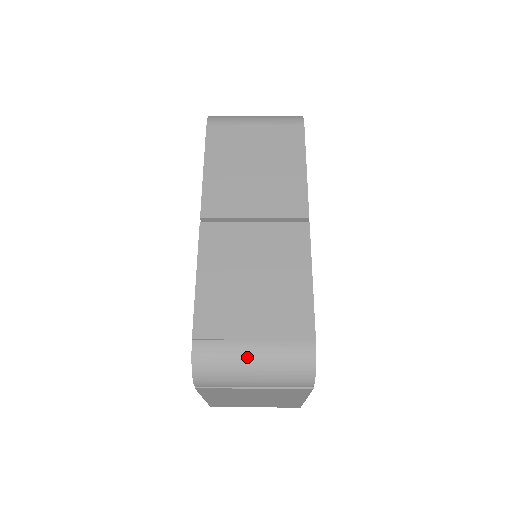
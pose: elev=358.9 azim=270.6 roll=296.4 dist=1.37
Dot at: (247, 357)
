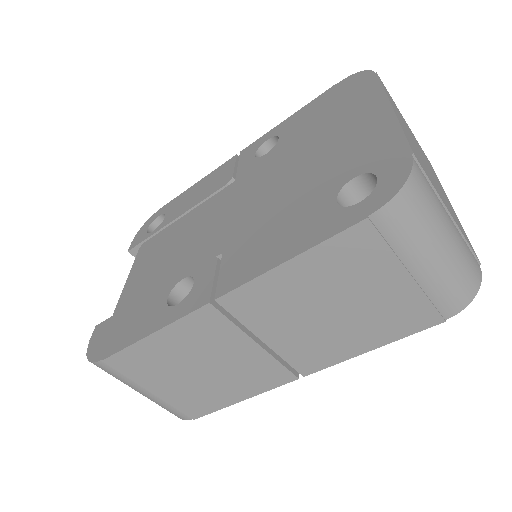
Dot at: occluded
